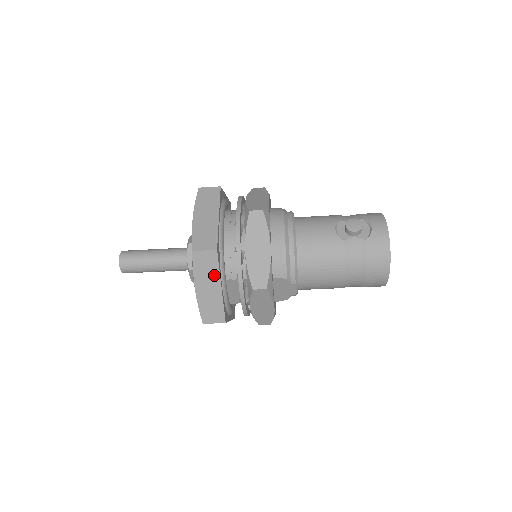
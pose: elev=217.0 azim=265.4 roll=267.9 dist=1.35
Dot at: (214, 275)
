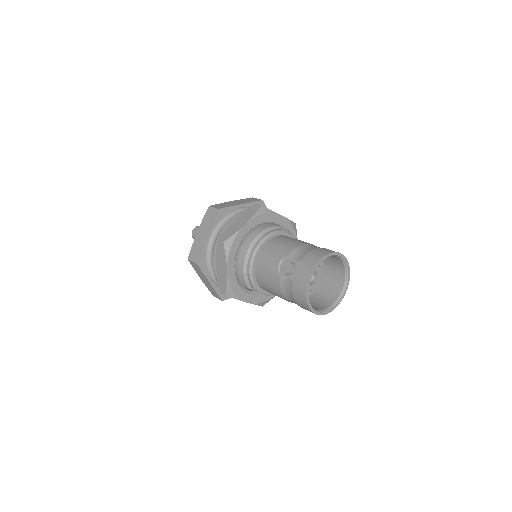
Dot at: (203, 275)
